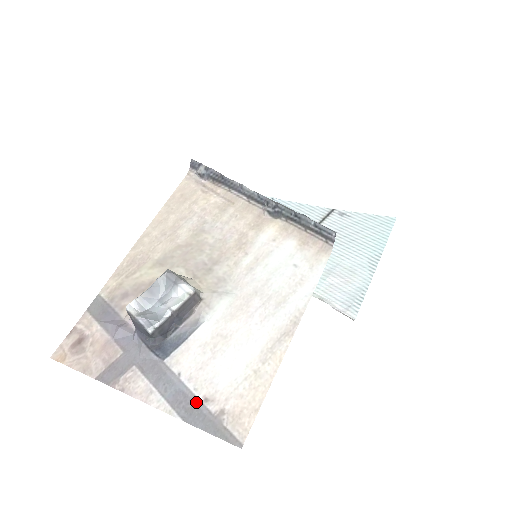
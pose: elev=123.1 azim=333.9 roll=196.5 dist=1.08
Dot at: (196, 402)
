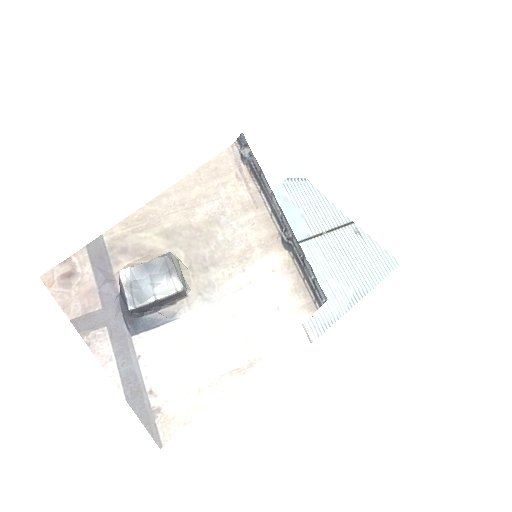
Dot at: (142, 389)
